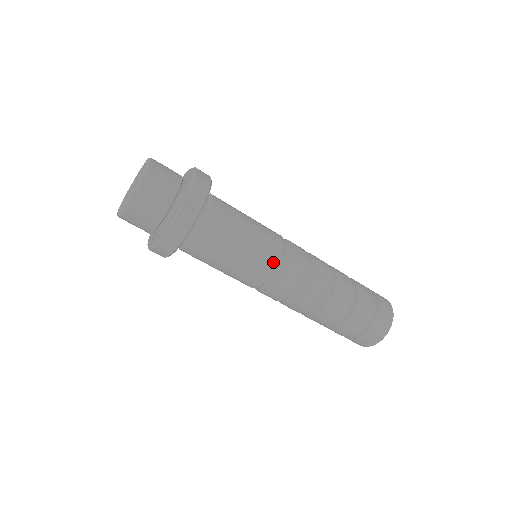
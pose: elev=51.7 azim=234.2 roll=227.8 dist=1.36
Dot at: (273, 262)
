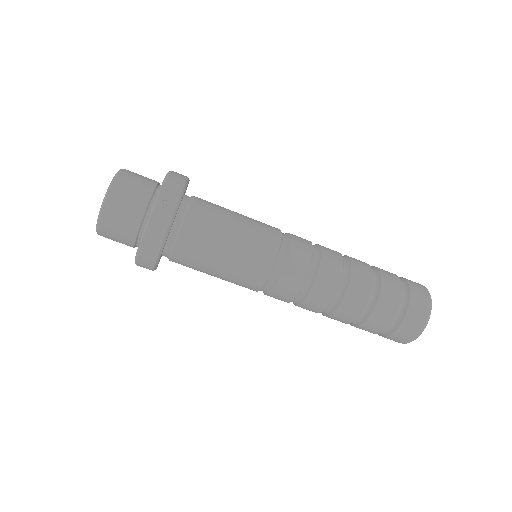
Dot at: (270, 258)
